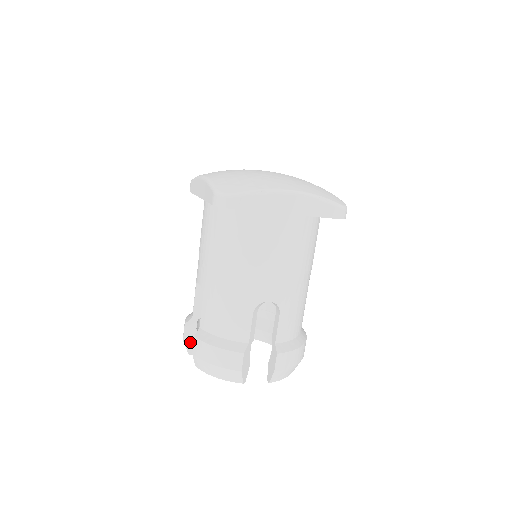
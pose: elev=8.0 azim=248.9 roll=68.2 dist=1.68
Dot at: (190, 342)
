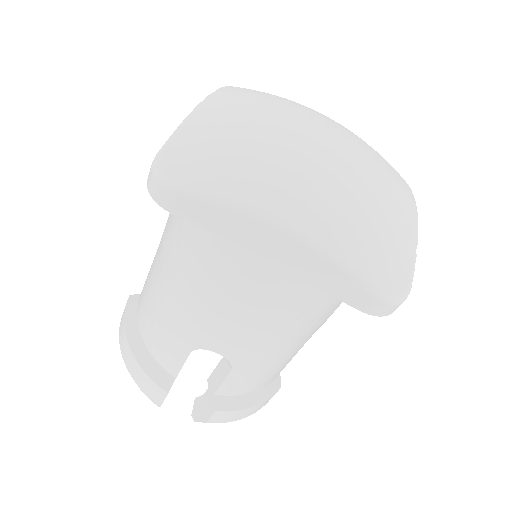
Dot at: occluded
